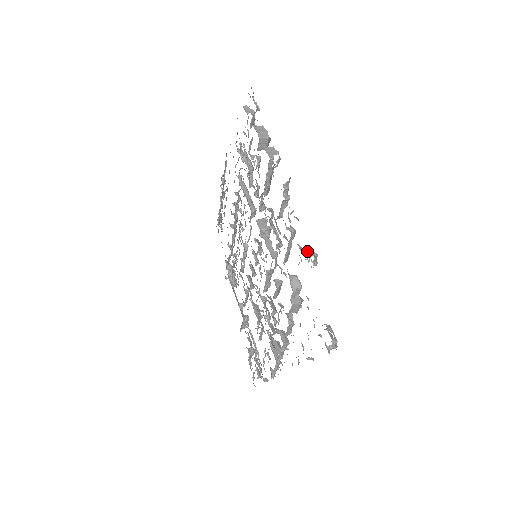
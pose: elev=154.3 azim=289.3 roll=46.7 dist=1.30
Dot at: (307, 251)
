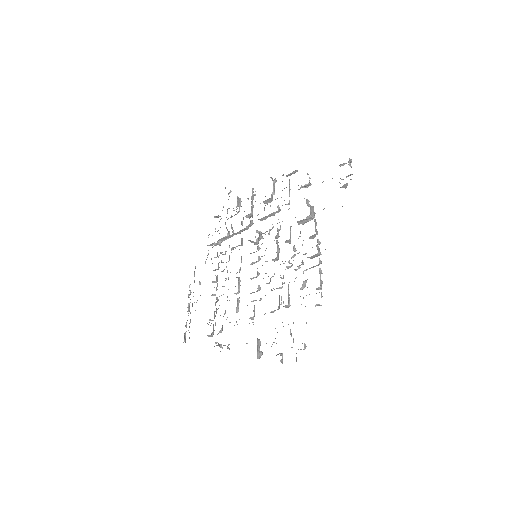
Dot at: occluded
